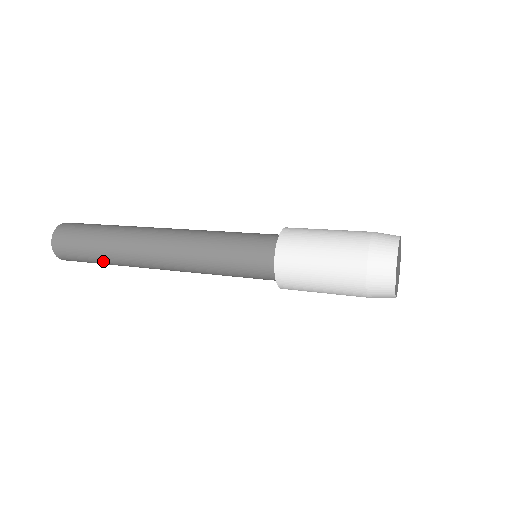
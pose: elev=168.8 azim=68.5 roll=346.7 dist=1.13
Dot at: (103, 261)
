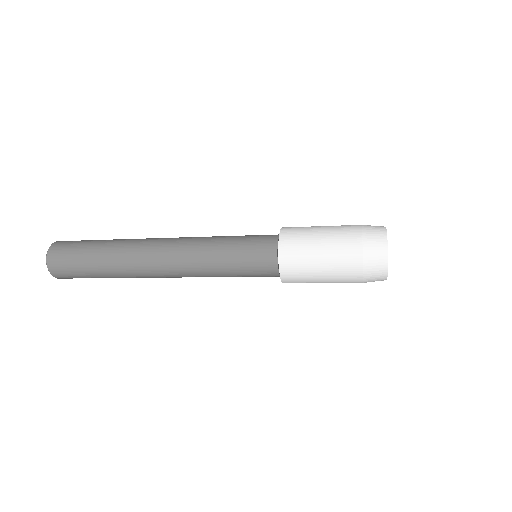
Dot at: (103, 275)
